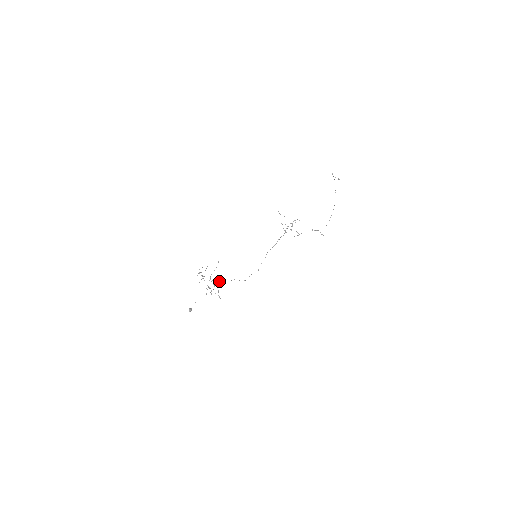
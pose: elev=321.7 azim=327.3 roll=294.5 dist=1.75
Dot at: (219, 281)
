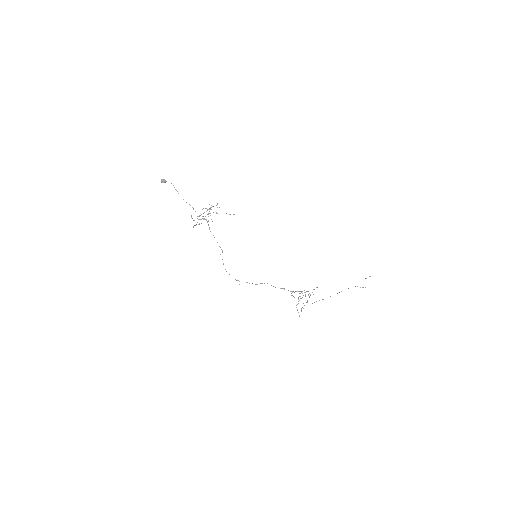
Dot at: occluded
